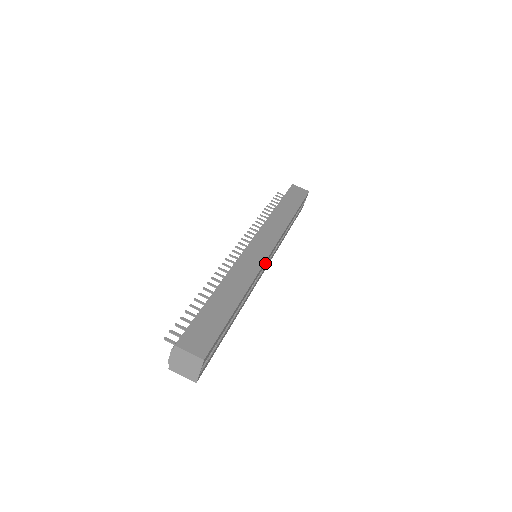
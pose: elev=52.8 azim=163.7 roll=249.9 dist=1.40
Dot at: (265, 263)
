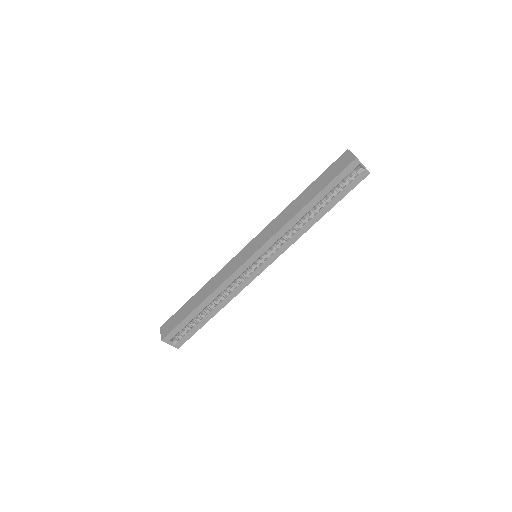
Dot at: (245, 268)
